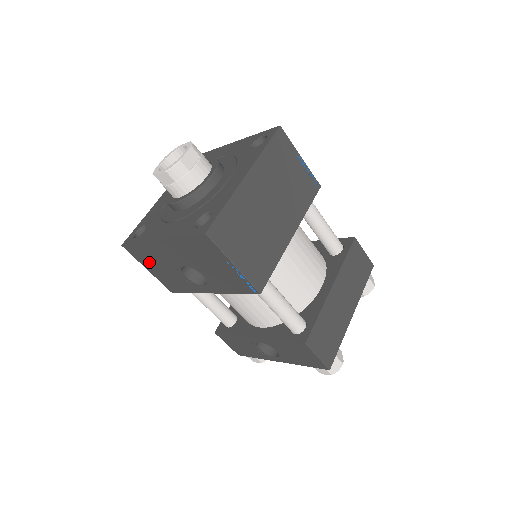
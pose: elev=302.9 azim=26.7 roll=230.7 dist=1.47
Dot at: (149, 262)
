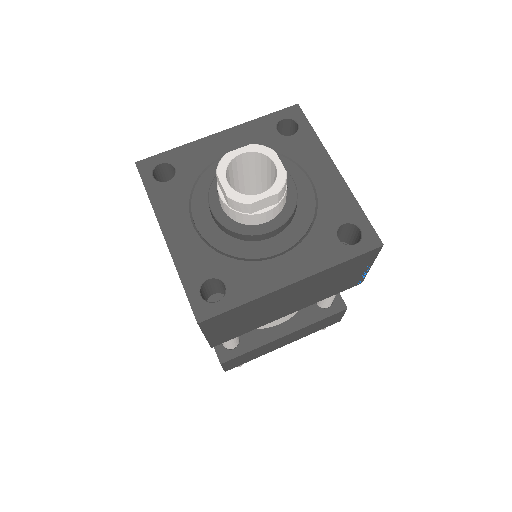
Dot at: occluded
